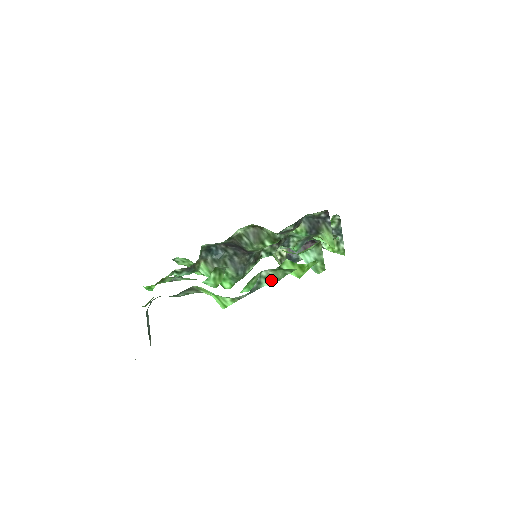
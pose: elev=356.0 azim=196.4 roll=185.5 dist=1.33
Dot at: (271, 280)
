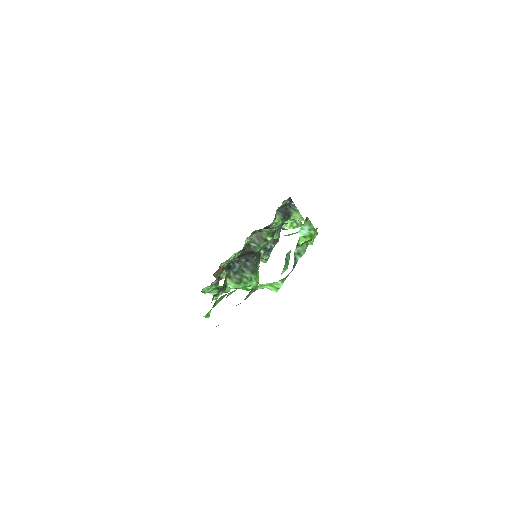
Dot at: (301, 253)
